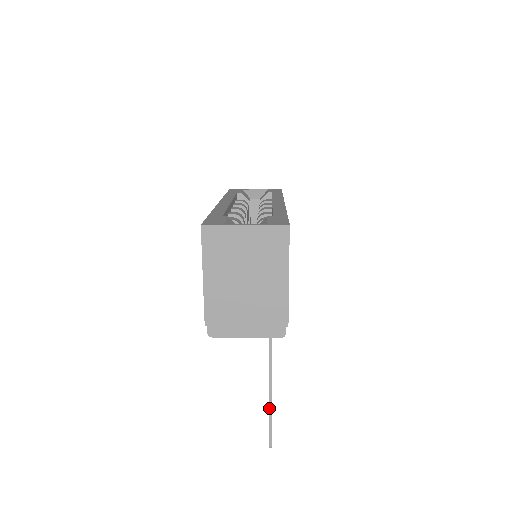
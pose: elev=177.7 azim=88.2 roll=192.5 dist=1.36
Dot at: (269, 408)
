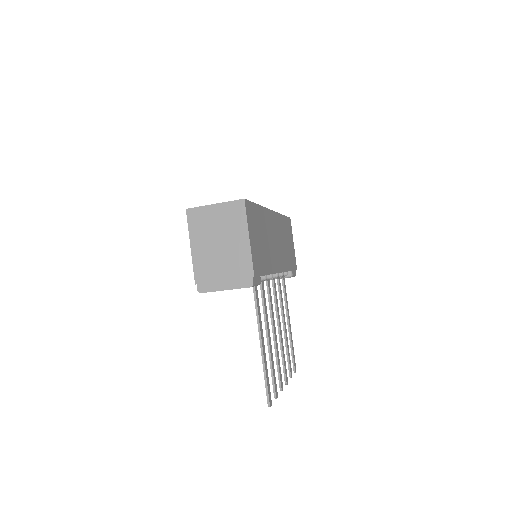
Dot at: (263, 367)
